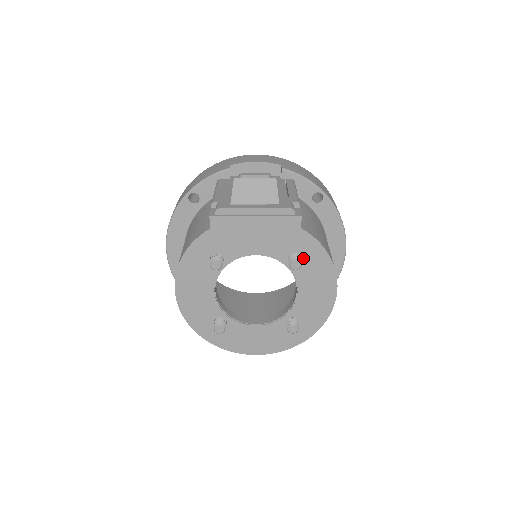
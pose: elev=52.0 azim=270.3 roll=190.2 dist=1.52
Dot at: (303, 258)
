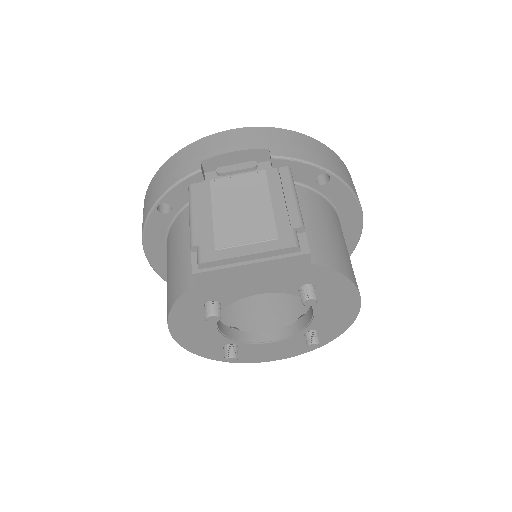
Dot at: (317, 287)
